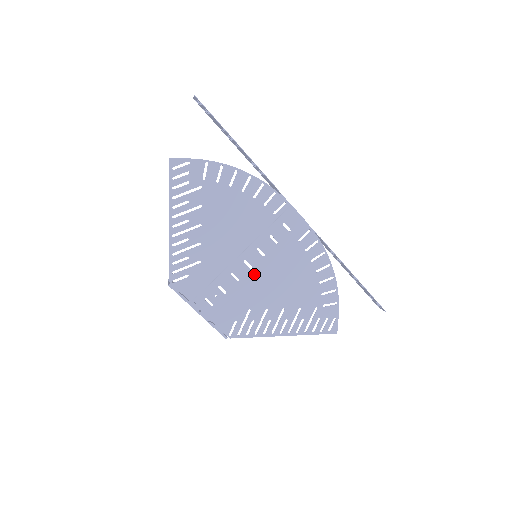
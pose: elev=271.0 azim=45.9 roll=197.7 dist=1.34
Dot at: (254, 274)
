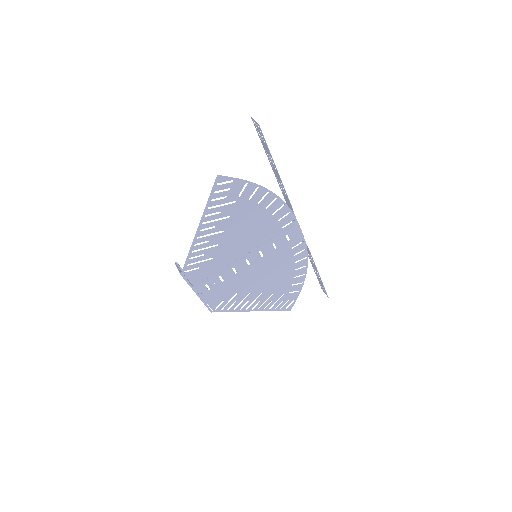
Dot at: (250, 269)
